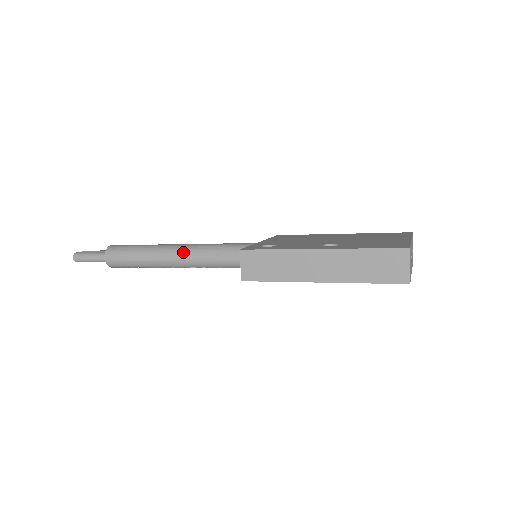
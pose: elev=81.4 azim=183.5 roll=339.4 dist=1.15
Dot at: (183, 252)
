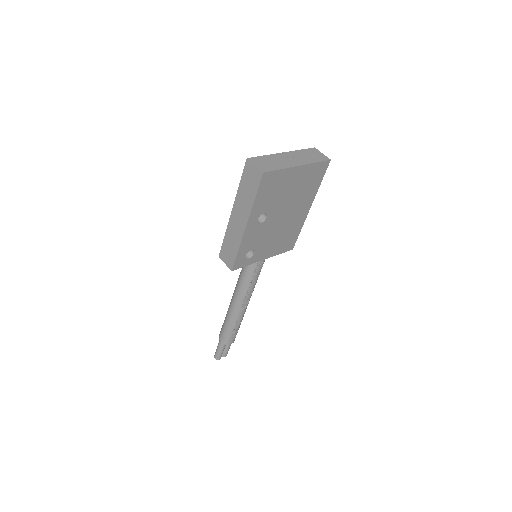
Dot at: (233, 295)
